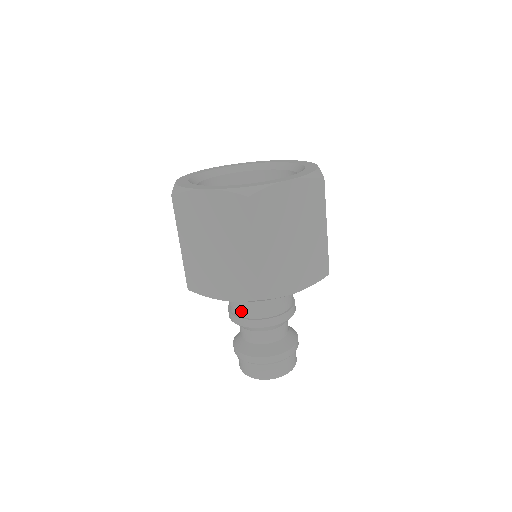
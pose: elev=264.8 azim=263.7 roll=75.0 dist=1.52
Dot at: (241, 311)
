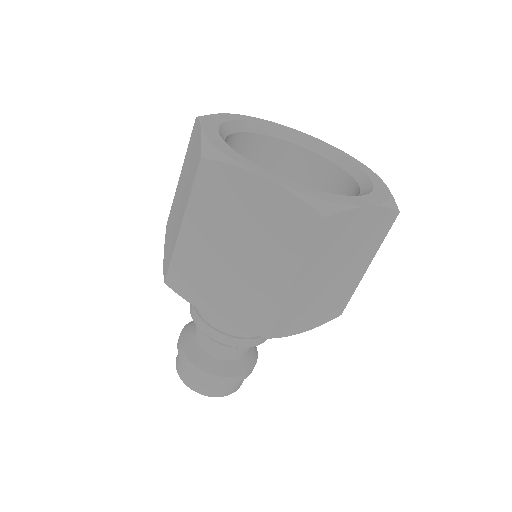
Dot at: (215, 320)
